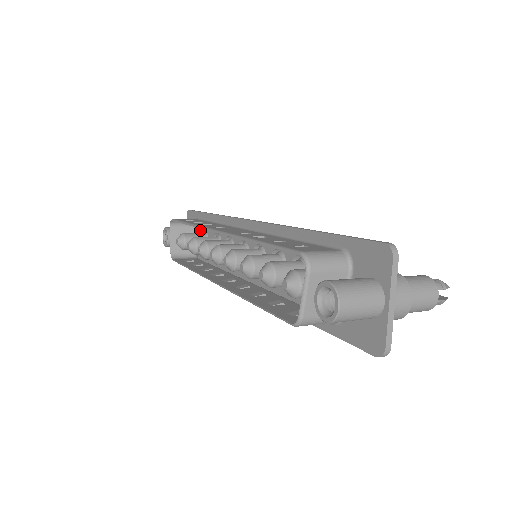
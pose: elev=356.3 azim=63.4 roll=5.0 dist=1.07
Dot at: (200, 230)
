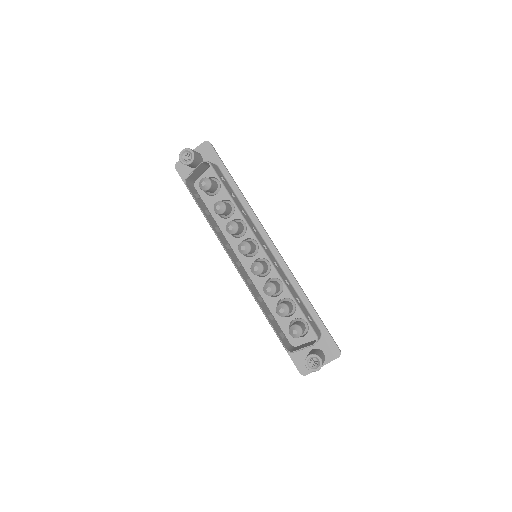
Dot at: (213, 174)
